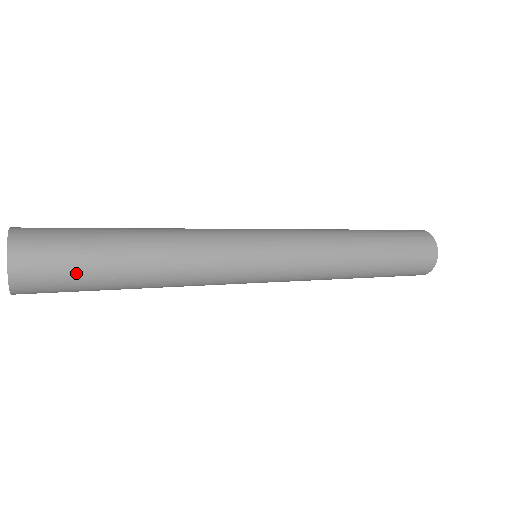
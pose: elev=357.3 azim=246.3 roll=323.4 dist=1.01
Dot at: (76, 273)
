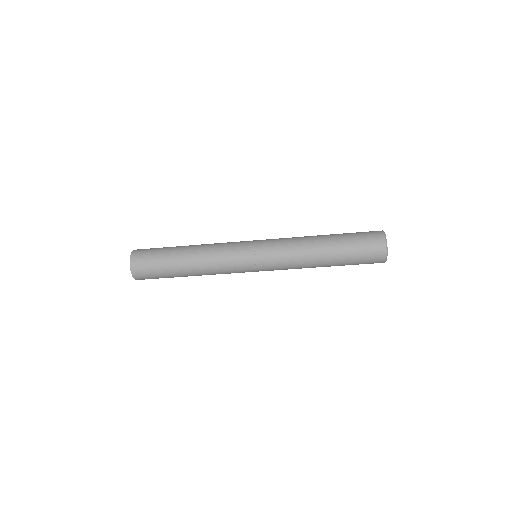
Dot at: (157, 269)
